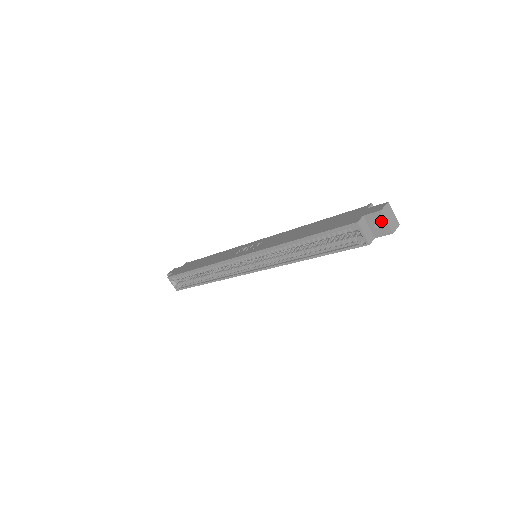
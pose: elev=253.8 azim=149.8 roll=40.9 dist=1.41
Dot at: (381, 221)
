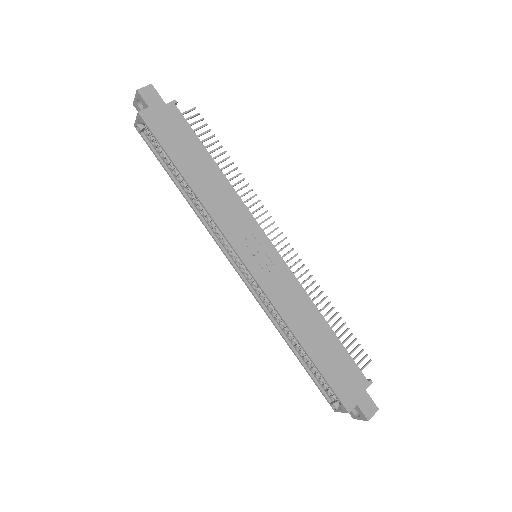
Dot at: occluded
